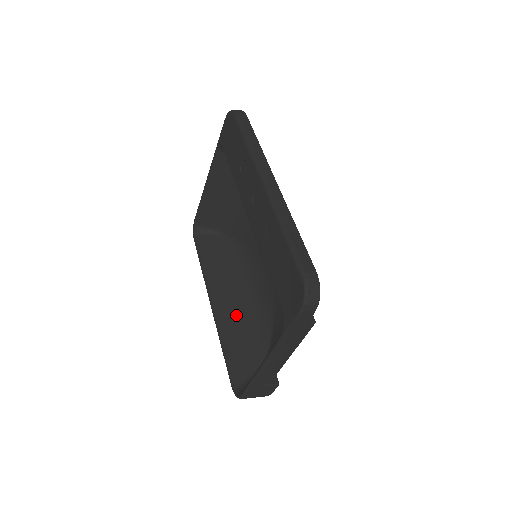
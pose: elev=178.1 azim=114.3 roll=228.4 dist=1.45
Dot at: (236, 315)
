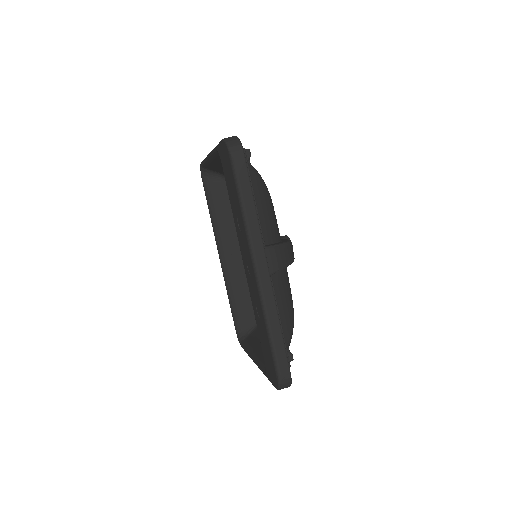
Dot at: (241, 272)
